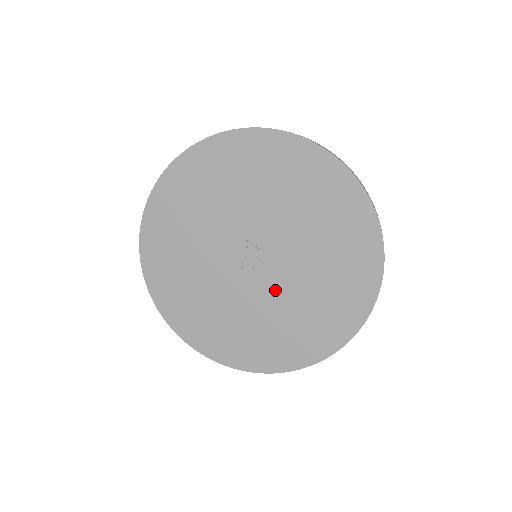
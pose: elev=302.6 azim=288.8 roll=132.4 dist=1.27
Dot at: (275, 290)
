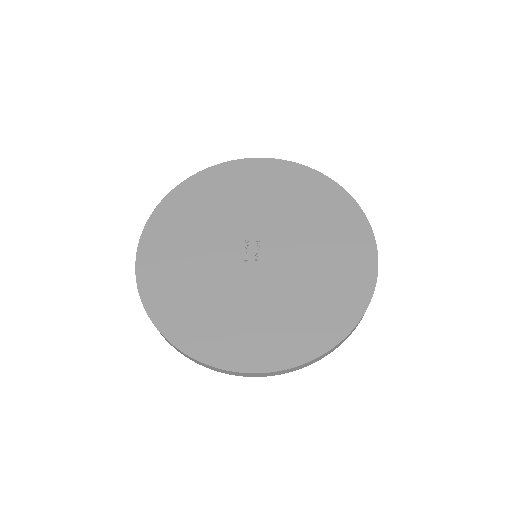
Dot at: (283, 275)
